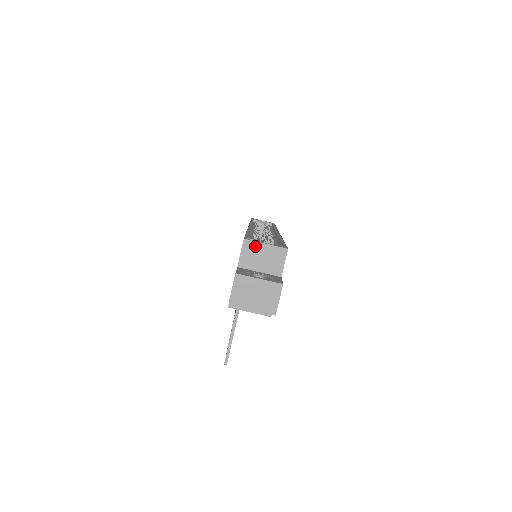
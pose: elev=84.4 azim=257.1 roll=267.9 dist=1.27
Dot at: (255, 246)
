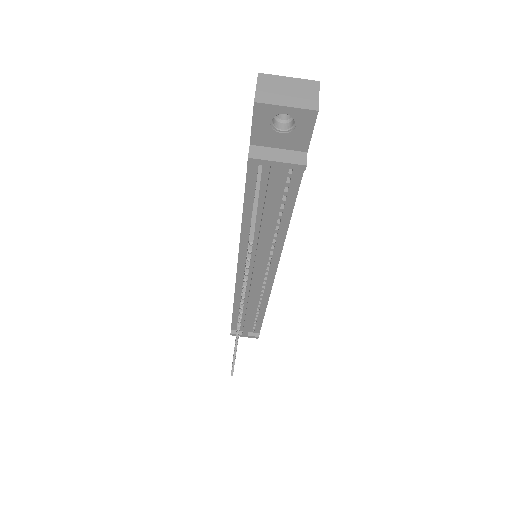
Dot at: occluded
